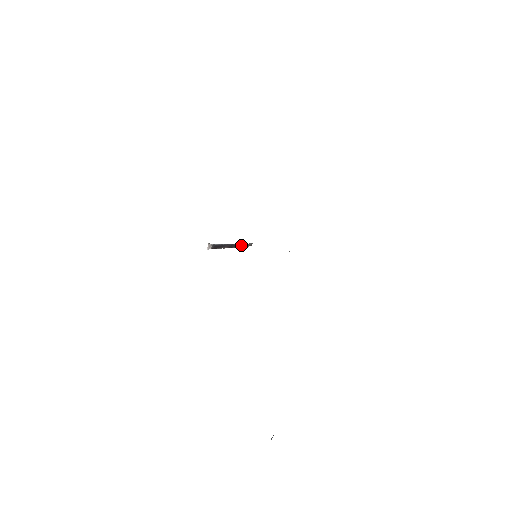
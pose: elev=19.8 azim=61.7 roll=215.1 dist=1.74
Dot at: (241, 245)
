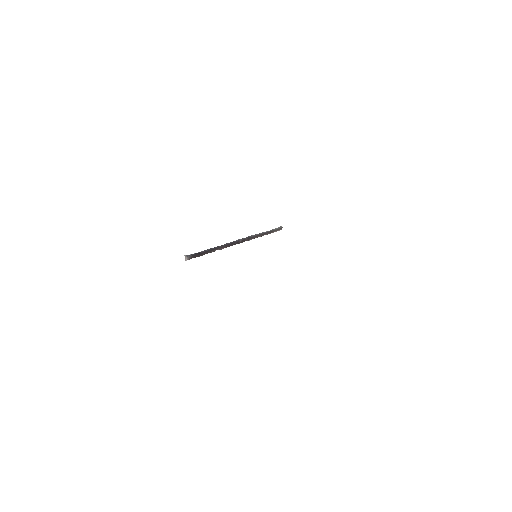
Dot at: (255, 236)
